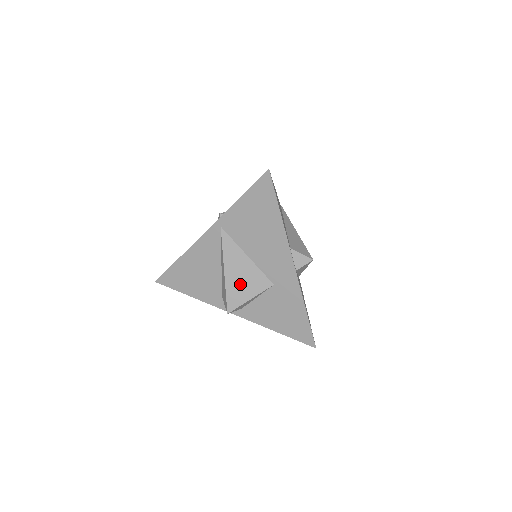
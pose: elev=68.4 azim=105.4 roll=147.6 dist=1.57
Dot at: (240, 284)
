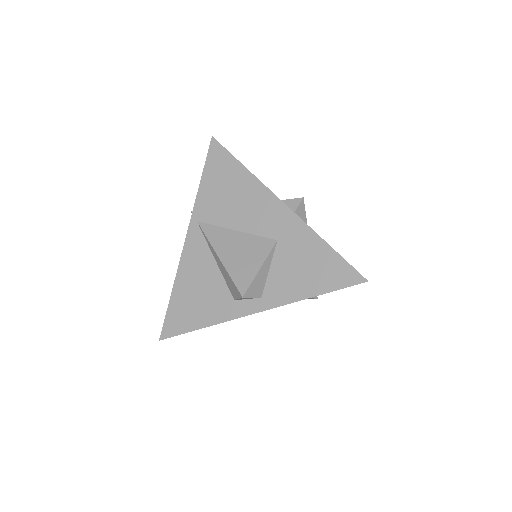
Dot at: (241, 260)
